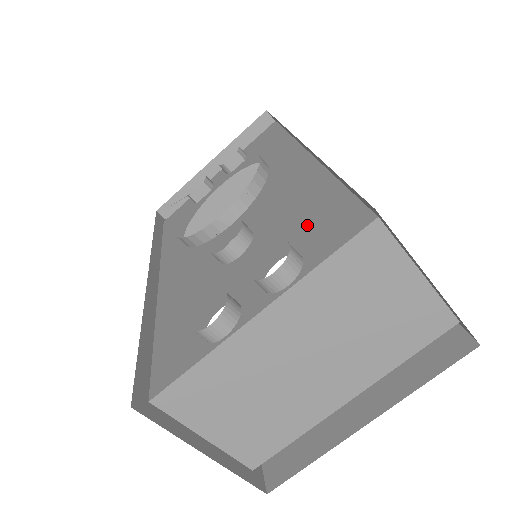
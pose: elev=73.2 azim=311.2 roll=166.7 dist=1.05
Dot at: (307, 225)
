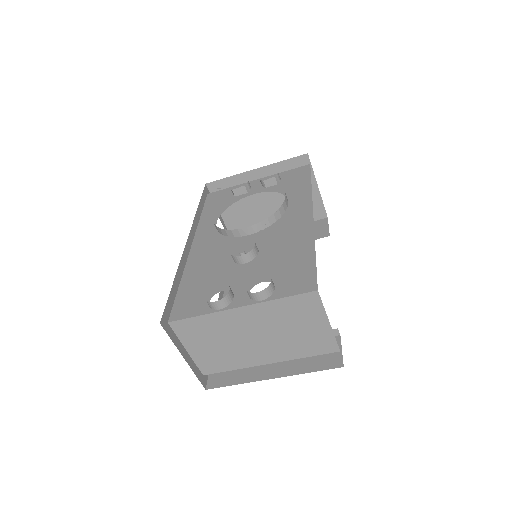
Dot at: (287, 269)
